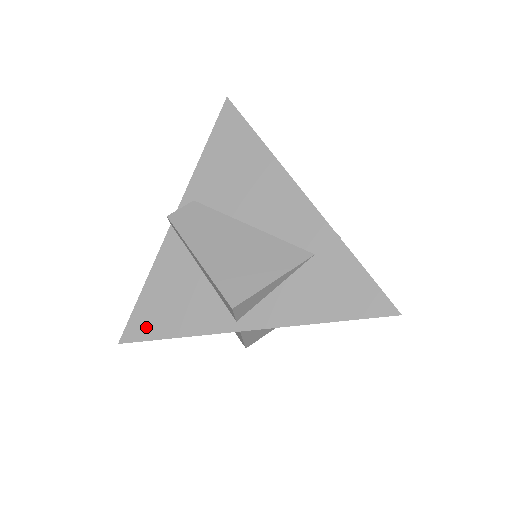
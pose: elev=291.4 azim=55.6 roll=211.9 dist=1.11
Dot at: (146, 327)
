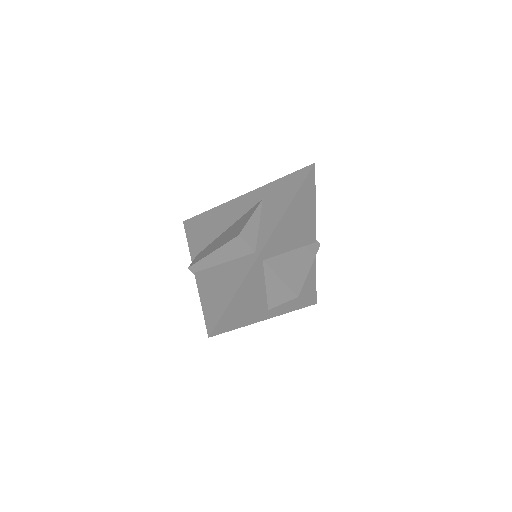
Dot at: (216, 313)
